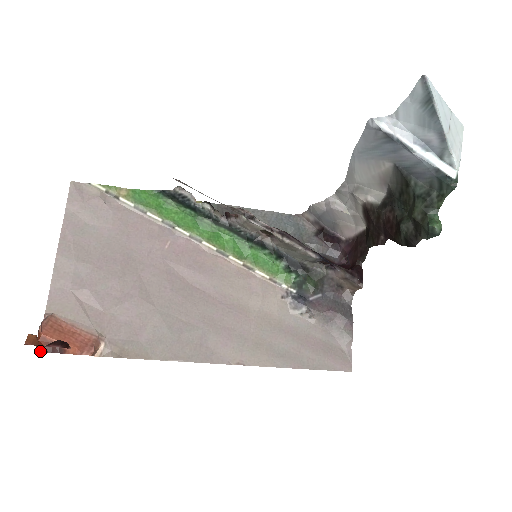
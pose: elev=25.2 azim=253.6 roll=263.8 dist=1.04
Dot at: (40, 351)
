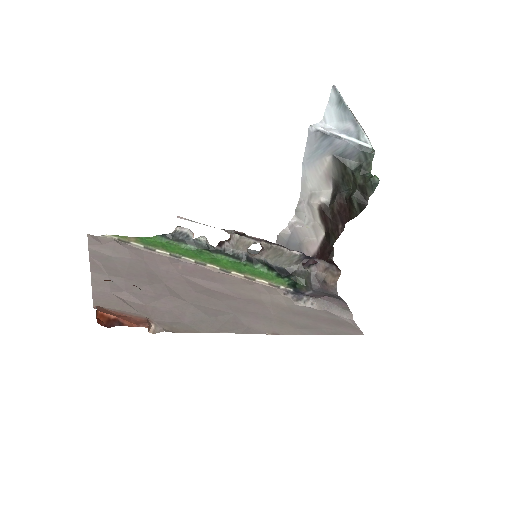
Dot at: (101, 324)
